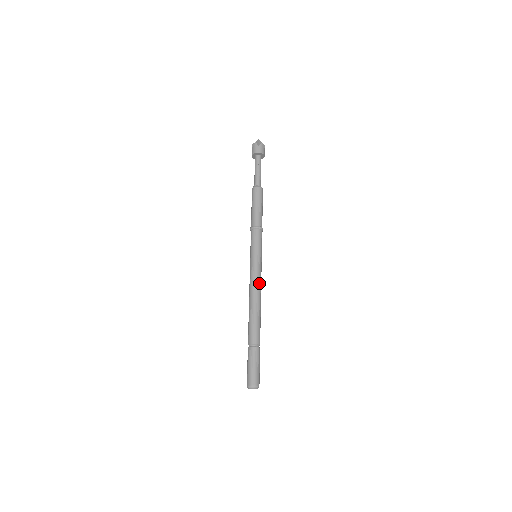
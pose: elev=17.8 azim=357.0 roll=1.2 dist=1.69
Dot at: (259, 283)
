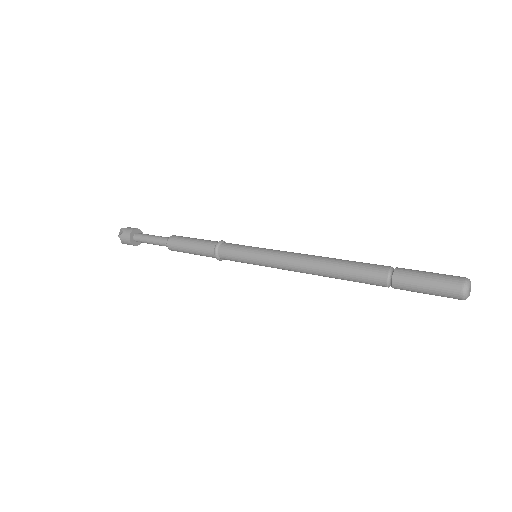
Dot at: occluded
